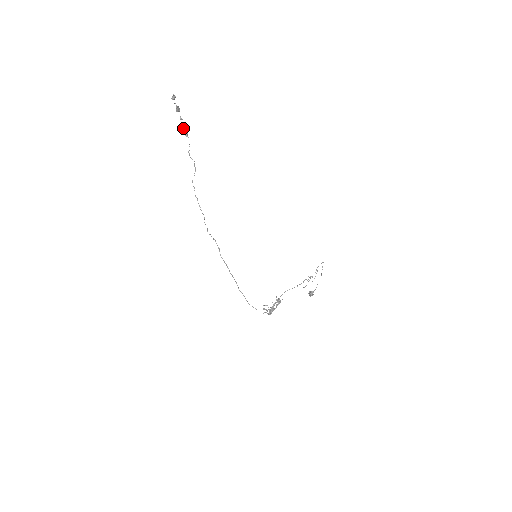
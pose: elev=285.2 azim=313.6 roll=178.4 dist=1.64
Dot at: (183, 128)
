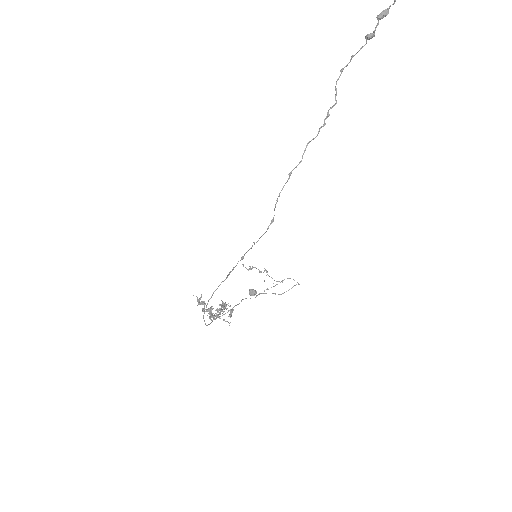
Dot at: (379, 18)
